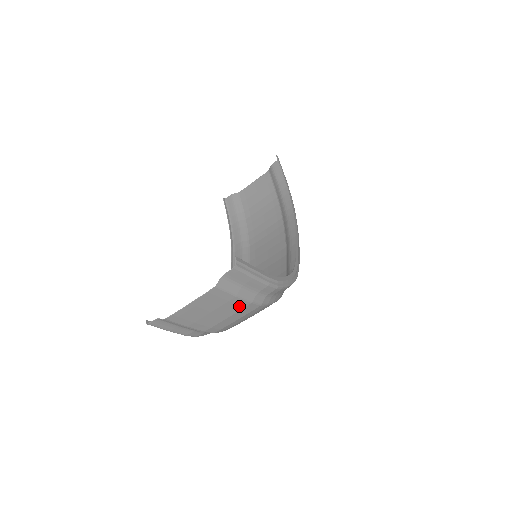
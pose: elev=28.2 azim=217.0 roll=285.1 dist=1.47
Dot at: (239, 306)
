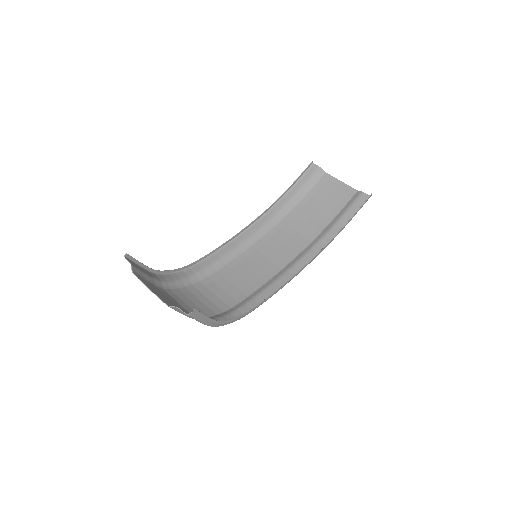
Dot at: occluded
